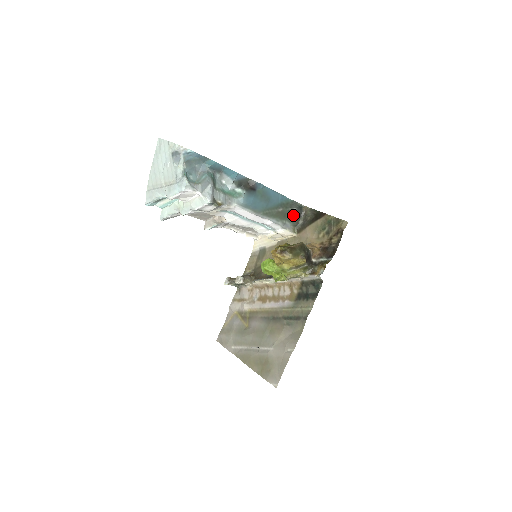
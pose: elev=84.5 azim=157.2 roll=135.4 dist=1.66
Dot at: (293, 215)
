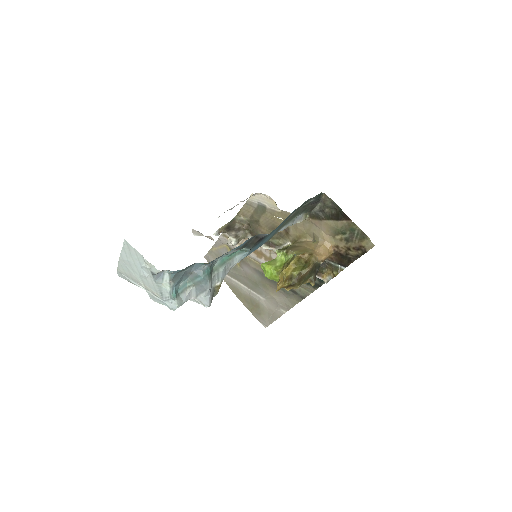
Dot at: (308, 206)
